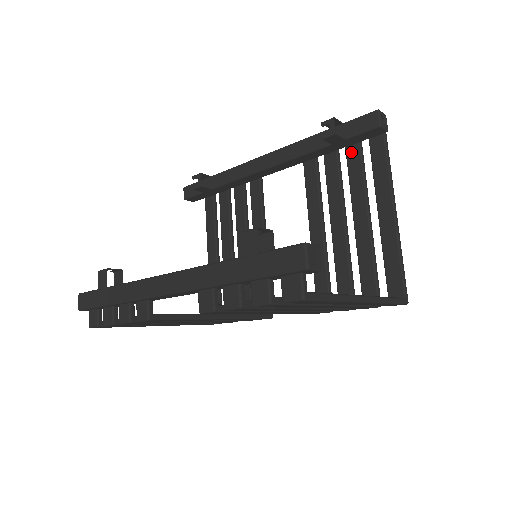
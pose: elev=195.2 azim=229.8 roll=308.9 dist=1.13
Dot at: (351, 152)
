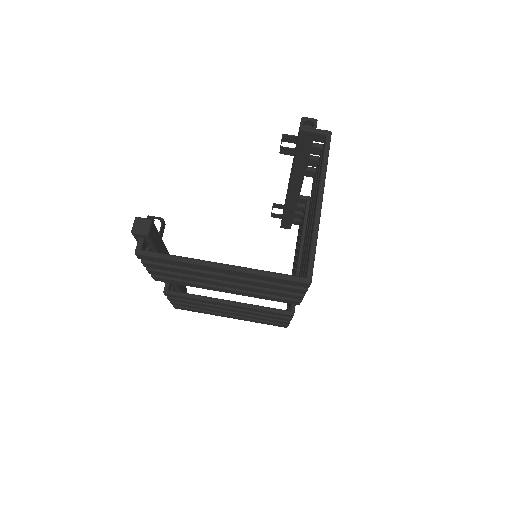
Dot at: occluded
